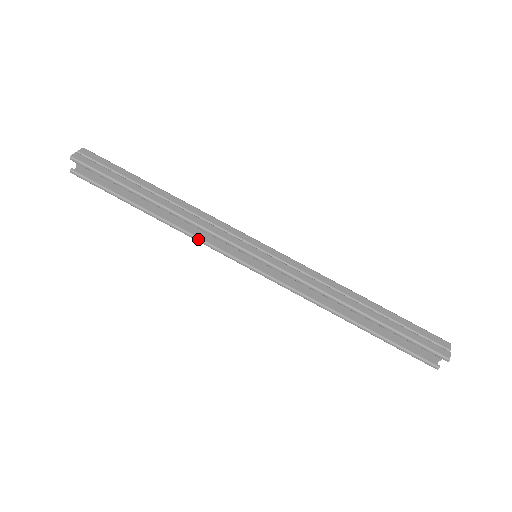
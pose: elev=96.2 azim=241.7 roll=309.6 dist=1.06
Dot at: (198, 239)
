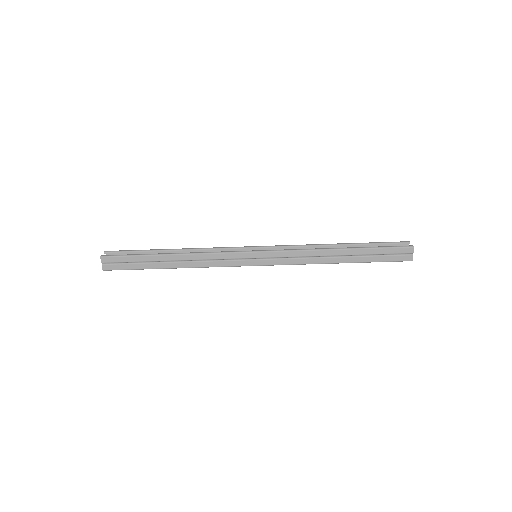
Dot at: occluded
